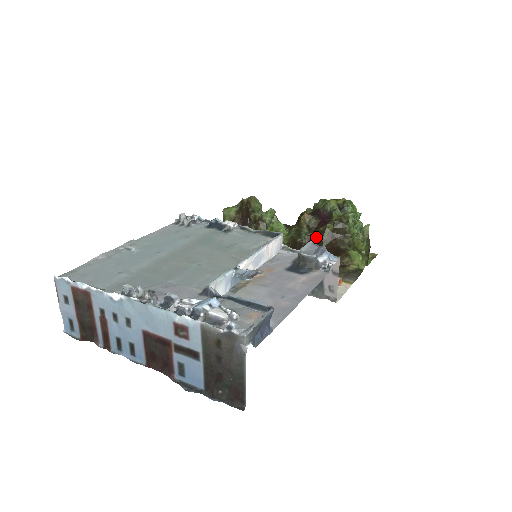
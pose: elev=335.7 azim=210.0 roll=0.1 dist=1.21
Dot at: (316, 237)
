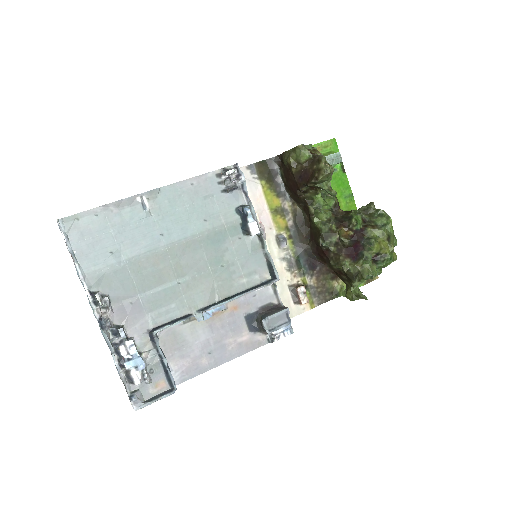
Dot at: (332, 256)
